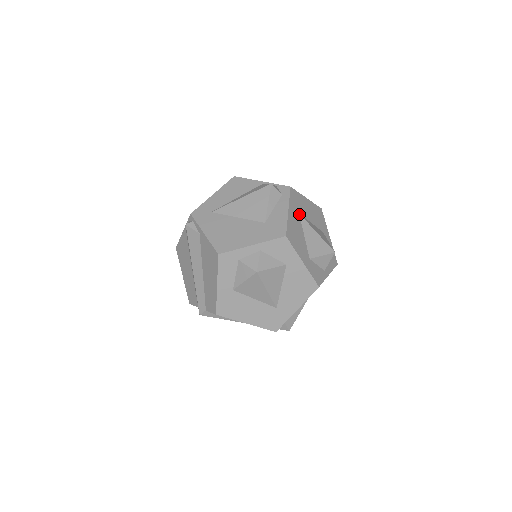
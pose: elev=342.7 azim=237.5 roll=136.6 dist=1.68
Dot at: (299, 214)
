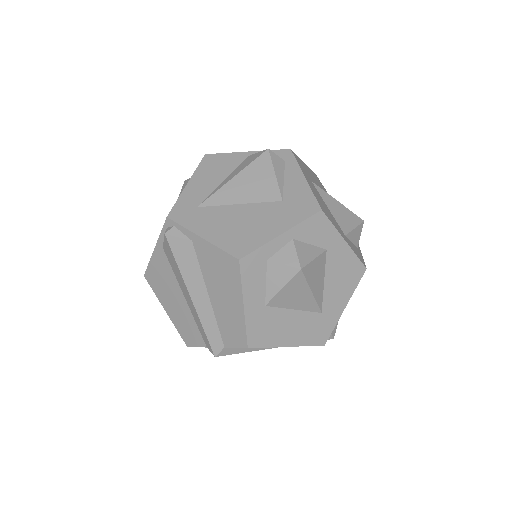
Dot at: (312, 182)
